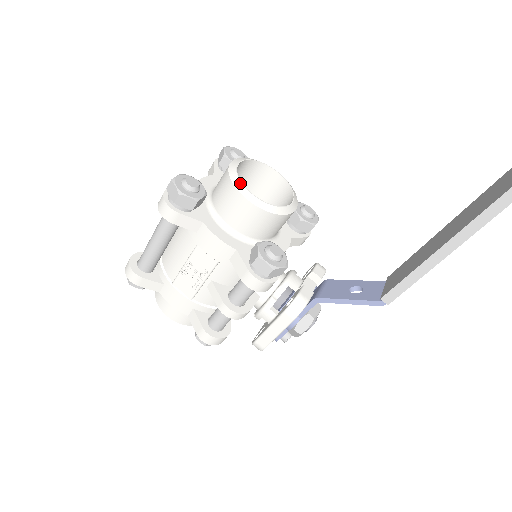
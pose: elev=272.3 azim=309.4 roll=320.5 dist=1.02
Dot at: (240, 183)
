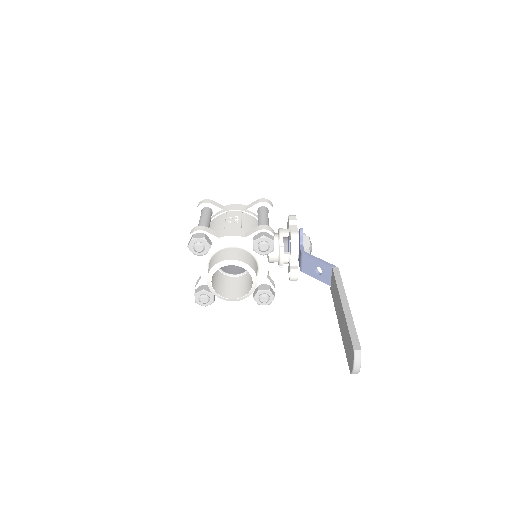
Dot at: (223, 298)
